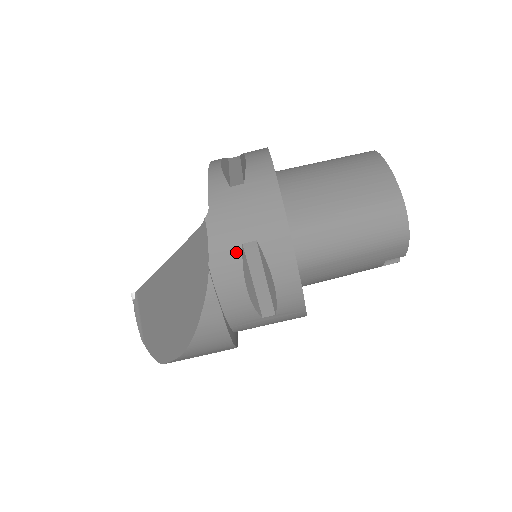
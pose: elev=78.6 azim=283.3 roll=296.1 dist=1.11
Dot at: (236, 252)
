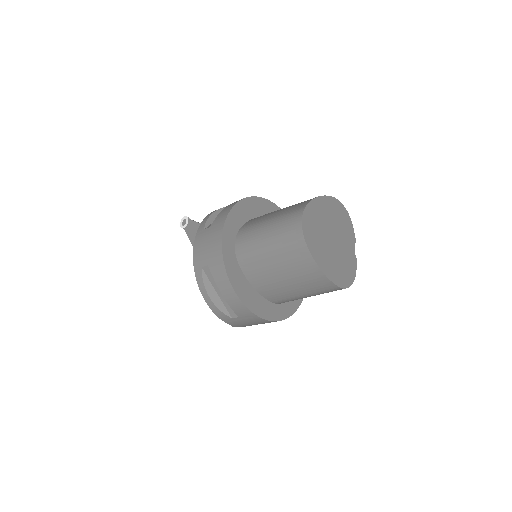
Dot at: occluded
